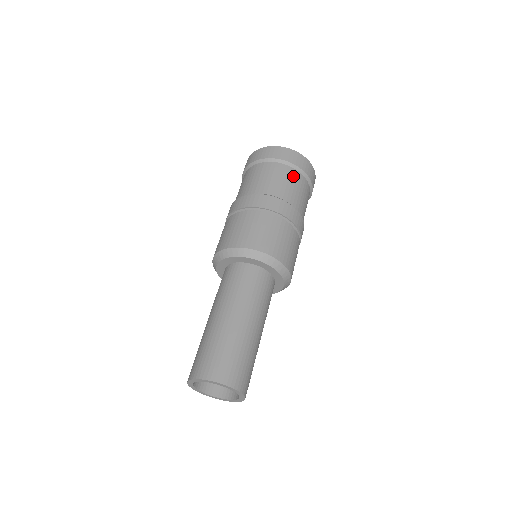
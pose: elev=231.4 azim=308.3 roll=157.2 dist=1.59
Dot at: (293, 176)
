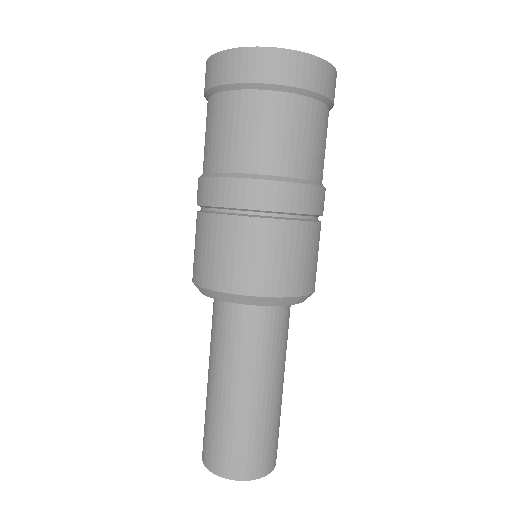
Dot at: (311, 117)
